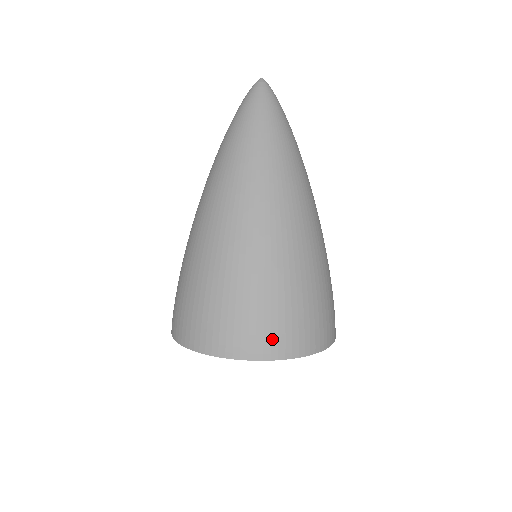
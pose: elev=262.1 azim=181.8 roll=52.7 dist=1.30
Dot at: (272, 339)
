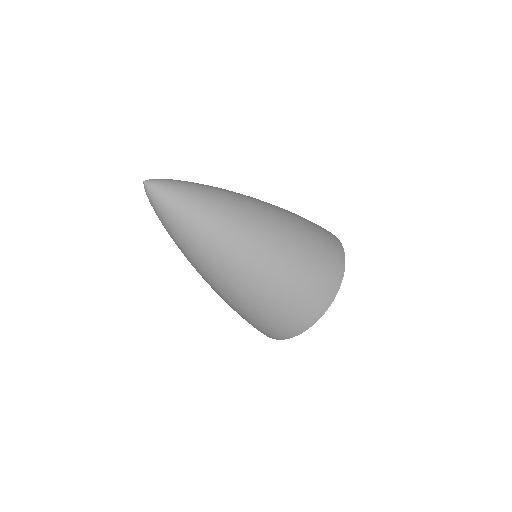
Dot at: (298, 322)
